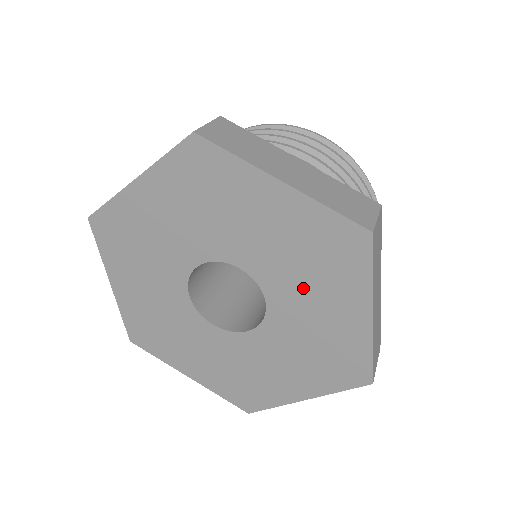
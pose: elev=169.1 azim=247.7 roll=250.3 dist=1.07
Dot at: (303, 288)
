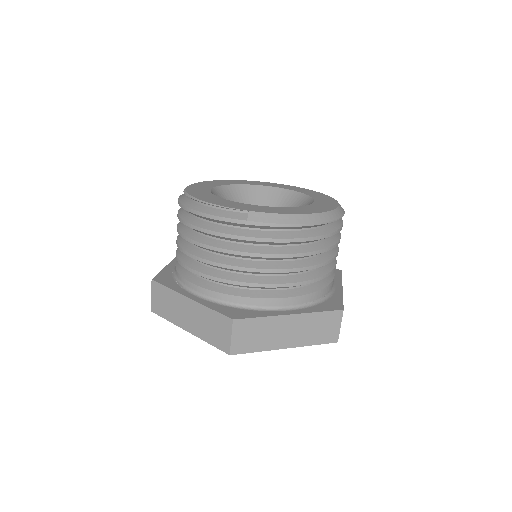
Dot at: occluded
